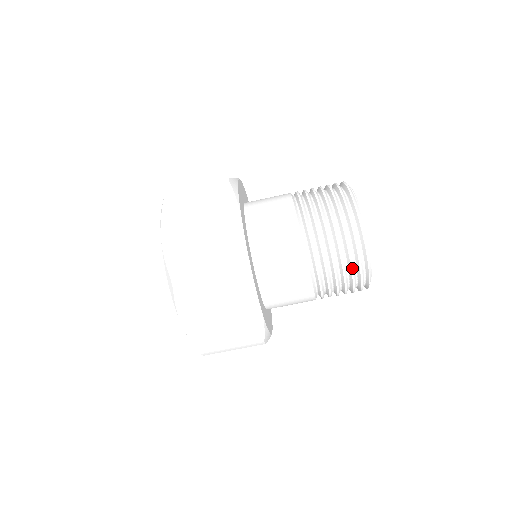
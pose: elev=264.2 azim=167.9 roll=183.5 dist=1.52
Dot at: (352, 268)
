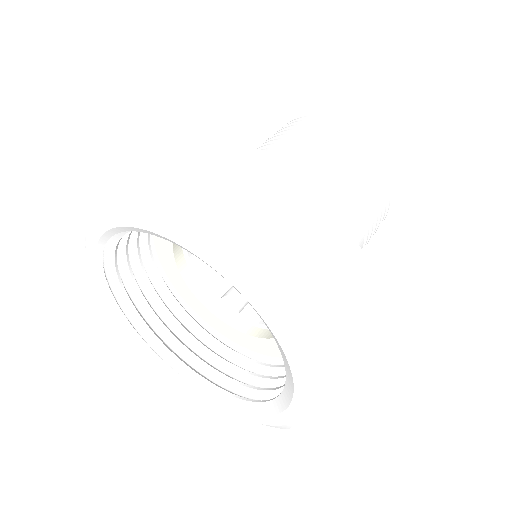
Dot at: (367, 156)
